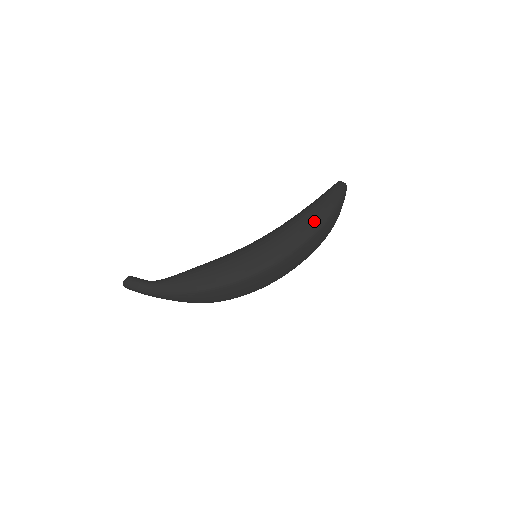
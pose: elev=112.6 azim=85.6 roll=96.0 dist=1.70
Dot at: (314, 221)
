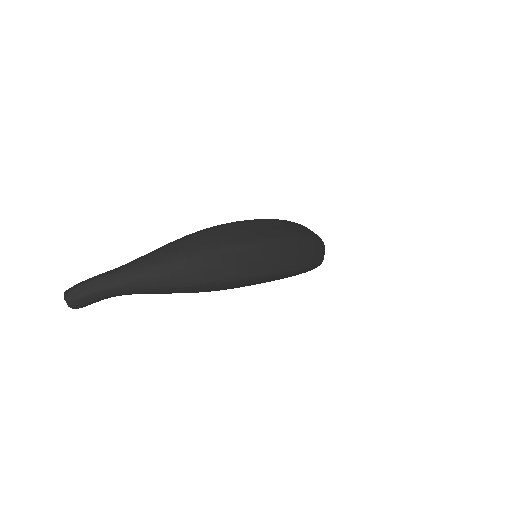
Dot at: occluded
